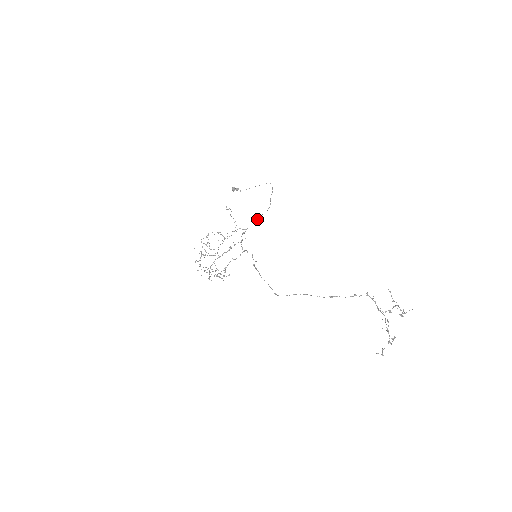
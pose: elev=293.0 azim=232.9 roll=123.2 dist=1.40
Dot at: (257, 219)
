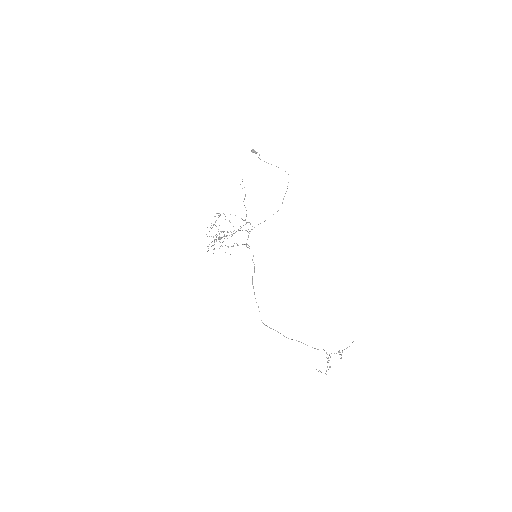
Dot at: occluded
